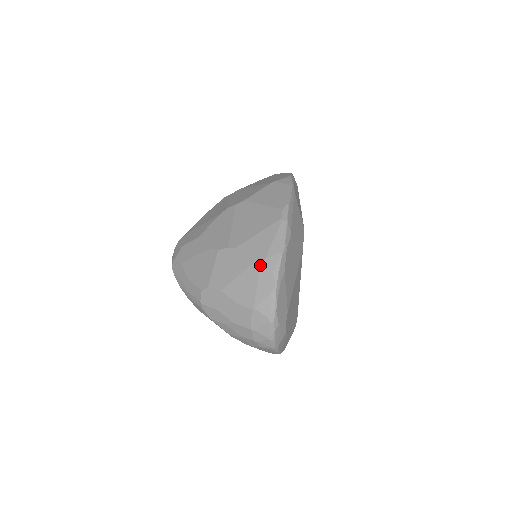
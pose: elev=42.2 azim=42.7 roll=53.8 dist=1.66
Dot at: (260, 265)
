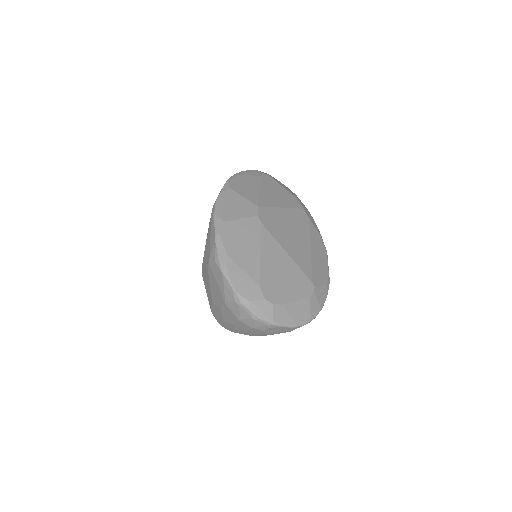
Dot at: (209, 264)
